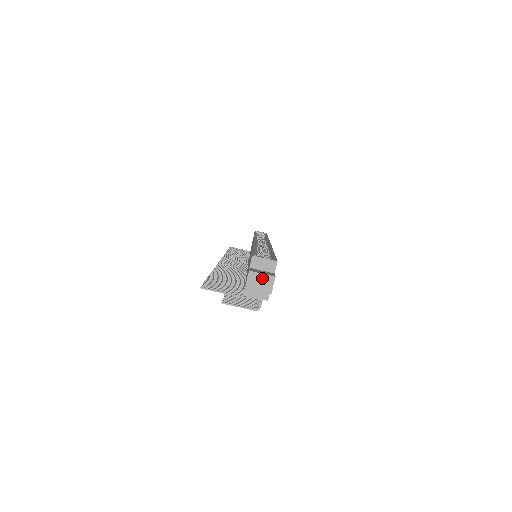
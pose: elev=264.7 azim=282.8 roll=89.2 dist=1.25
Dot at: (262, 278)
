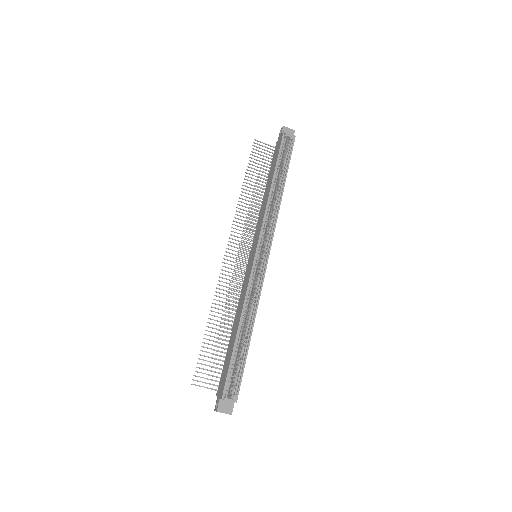
Dot at: occluded
